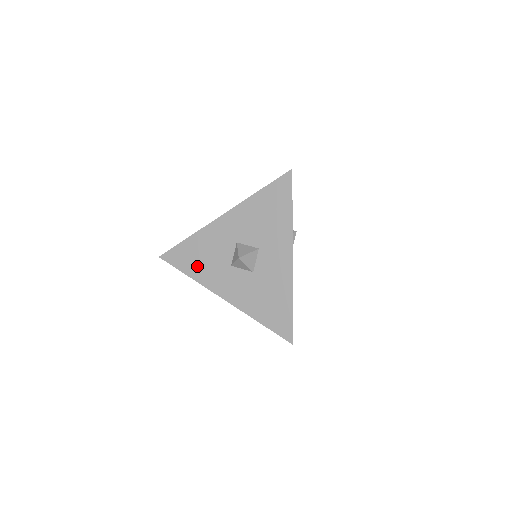
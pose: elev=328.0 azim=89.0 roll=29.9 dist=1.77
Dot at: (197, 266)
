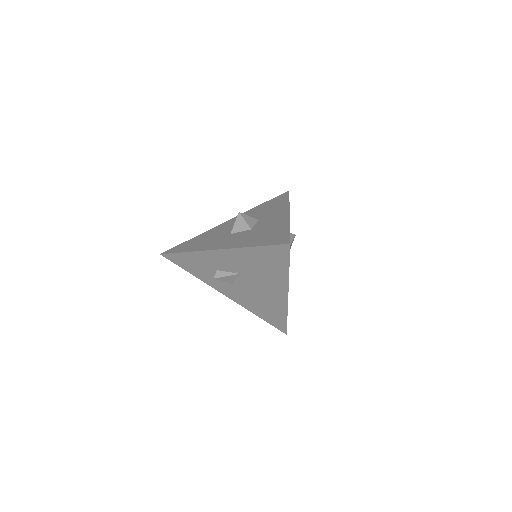
Dot at: (196, 245)
